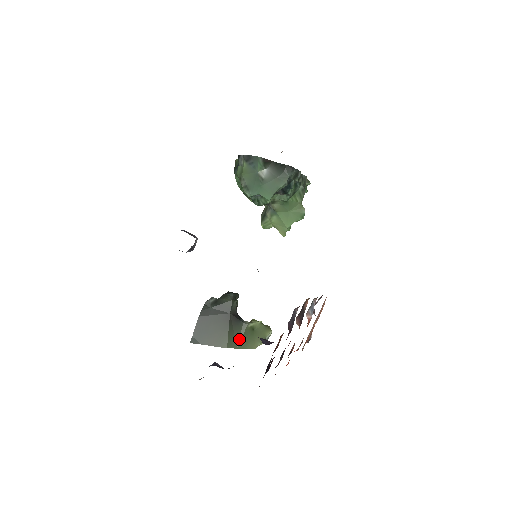
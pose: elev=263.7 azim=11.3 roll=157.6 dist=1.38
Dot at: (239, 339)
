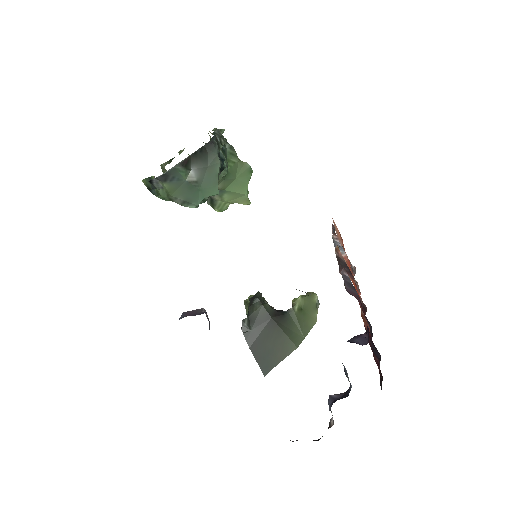
Dot at: (299, 330)
